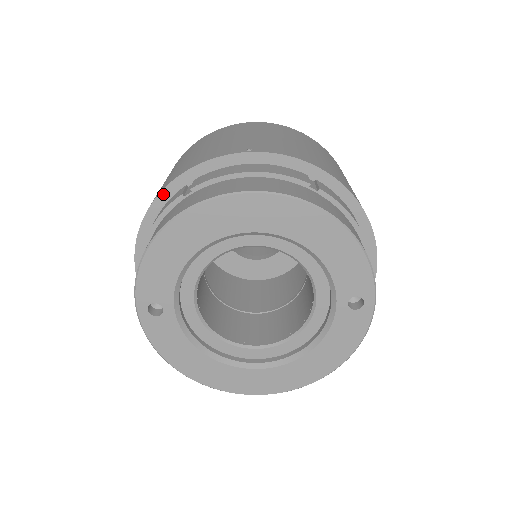
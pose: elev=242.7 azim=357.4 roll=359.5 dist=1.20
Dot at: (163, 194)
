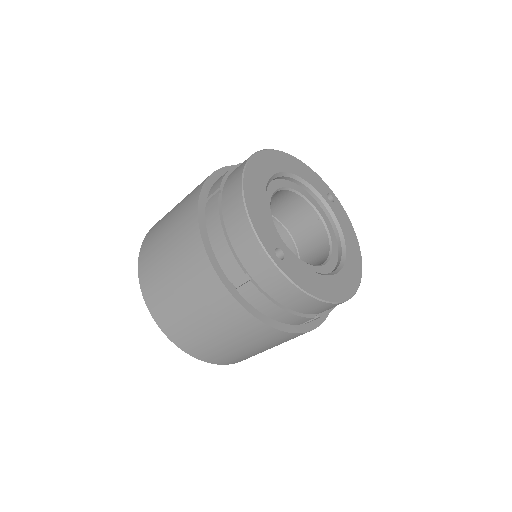
Dot at: (200, 216)
